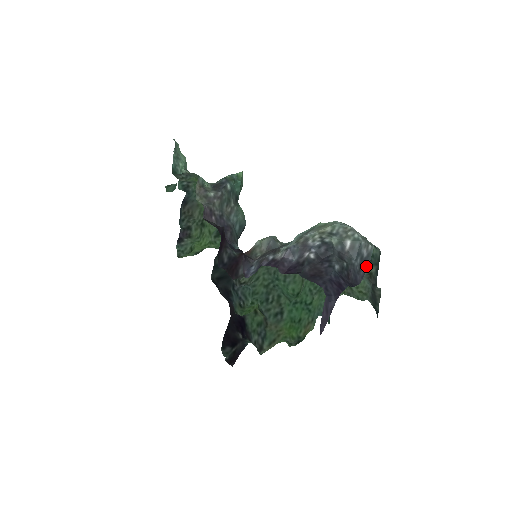
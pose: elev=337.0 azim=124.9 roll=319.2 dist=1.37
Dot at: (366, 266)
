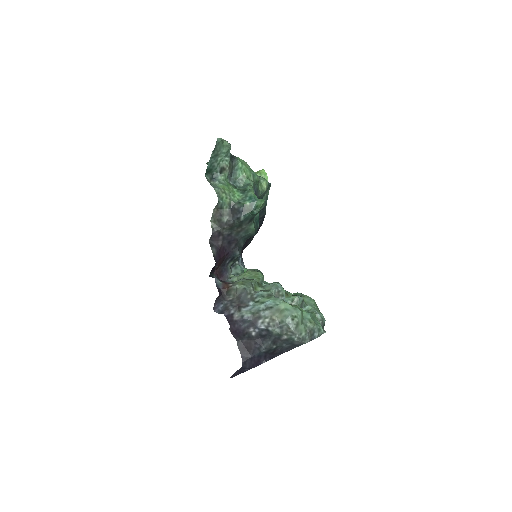
Dot at: occluded
